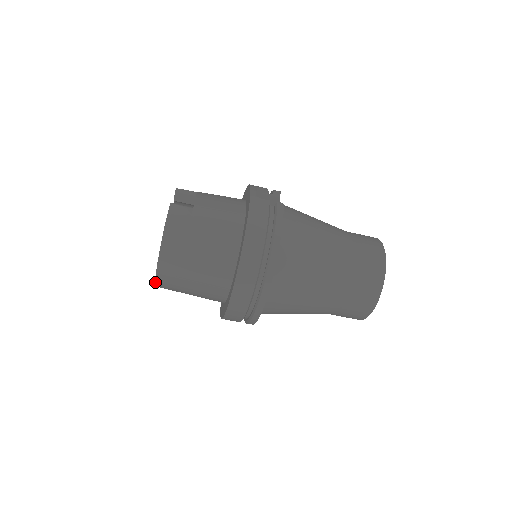
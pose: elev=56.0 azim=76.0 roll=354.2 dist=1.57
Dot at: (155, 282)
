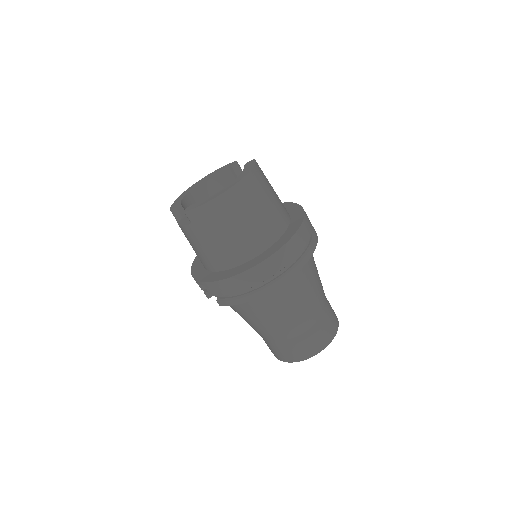
Dot at: (207, 202)
